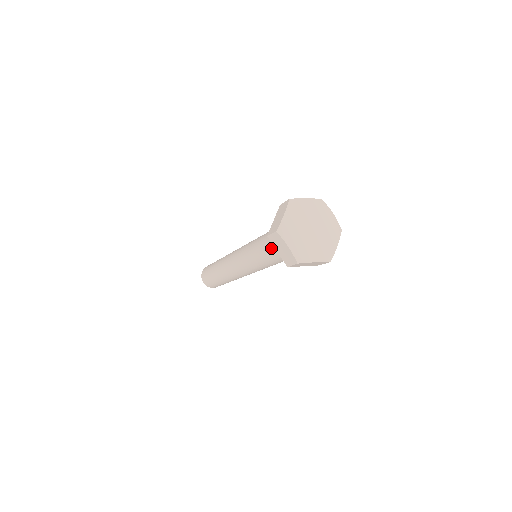
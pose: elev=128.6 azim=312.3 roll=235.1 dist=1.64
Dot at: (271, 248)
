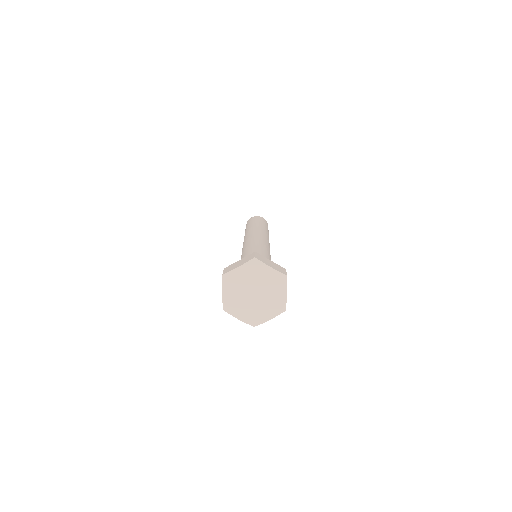
Dot at: occluded
